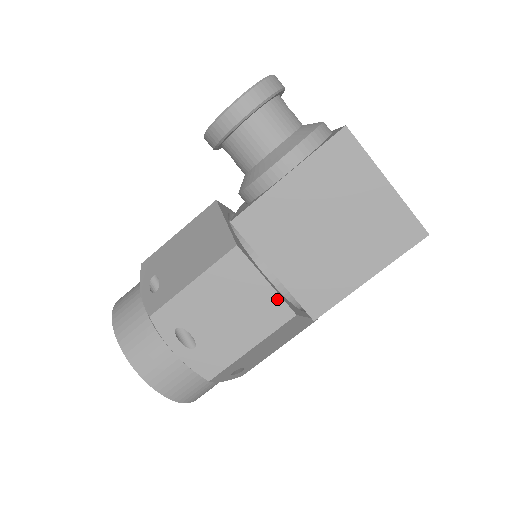
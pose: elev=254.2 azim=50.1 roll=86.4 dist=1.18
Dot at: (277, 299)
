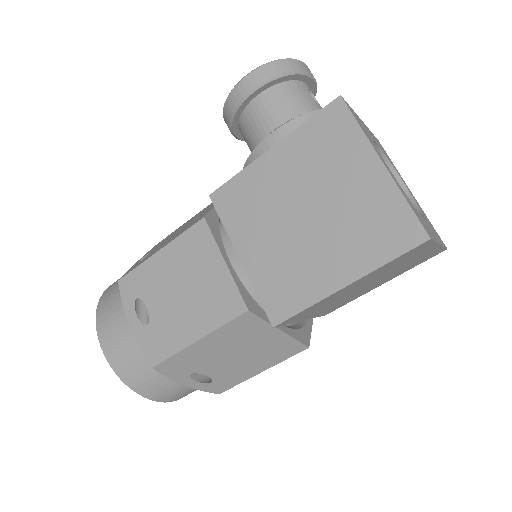
Dot at: (232, 286)
